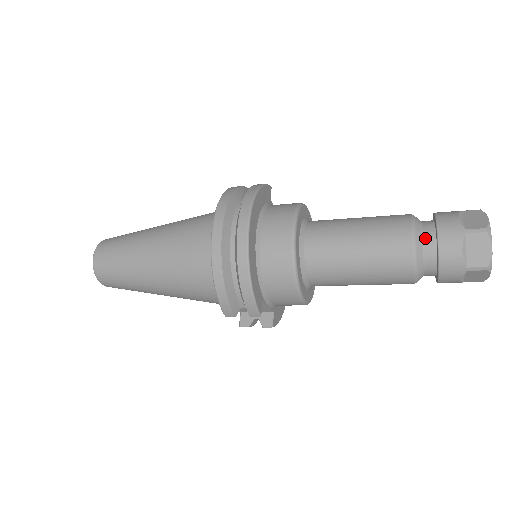
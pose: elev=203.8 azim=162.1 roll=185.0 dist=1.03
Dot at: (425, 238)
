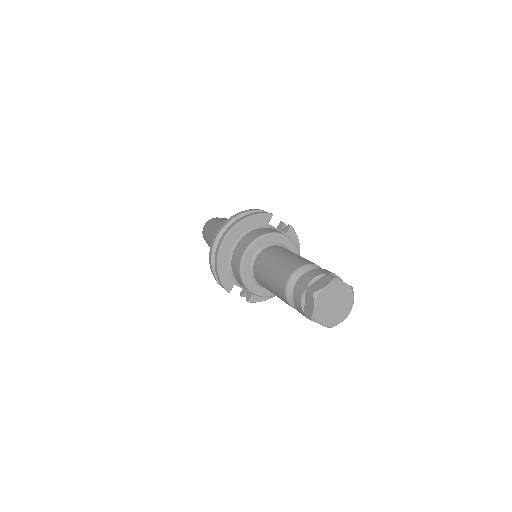
Dot at: (296, 283)
